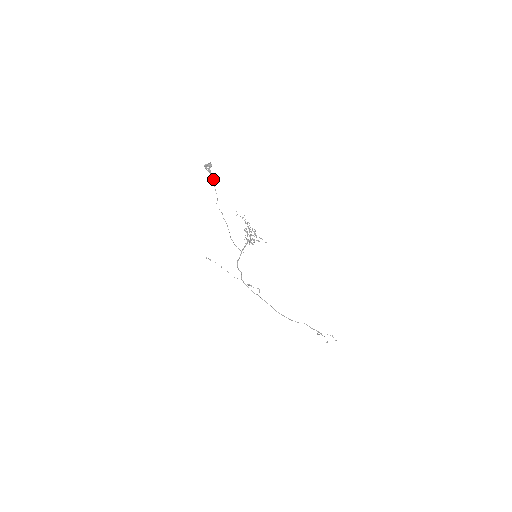
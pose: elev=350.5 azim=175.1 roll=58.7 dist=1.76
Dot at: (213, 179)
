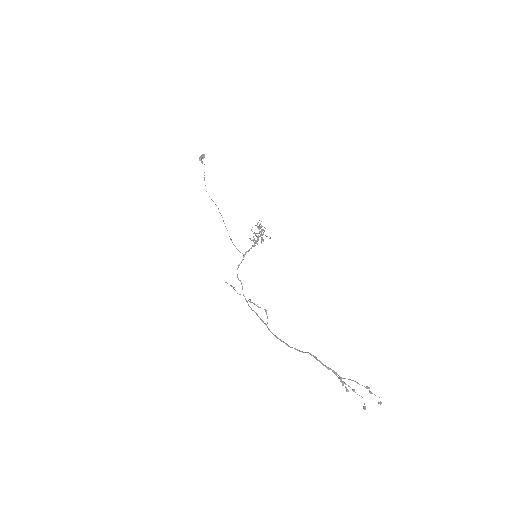
Dot at: occluded
